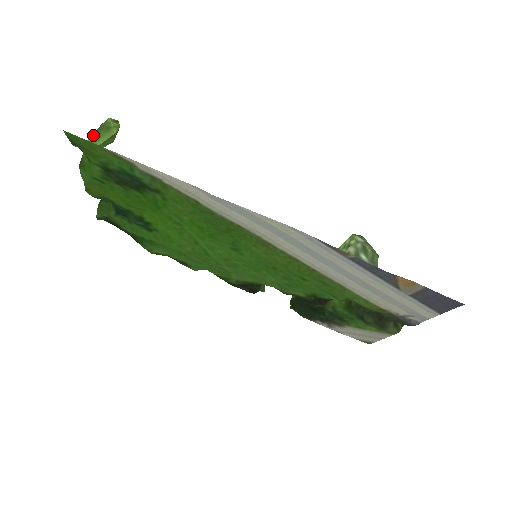
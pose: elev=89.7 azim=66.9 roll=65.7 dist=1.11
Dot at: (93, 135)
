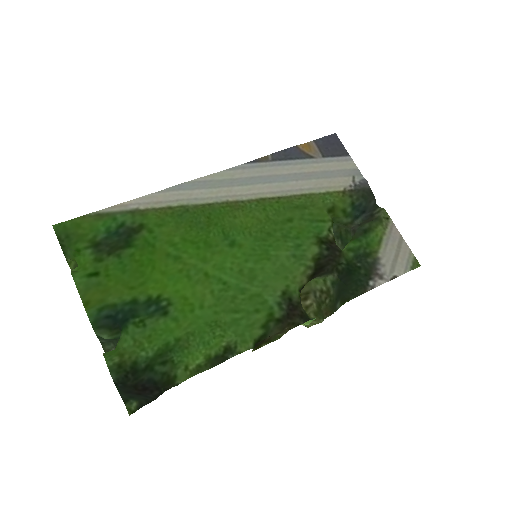
Dot at: (73, 268)
